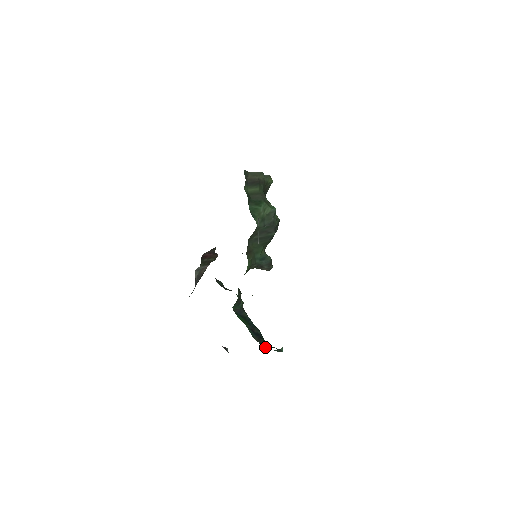
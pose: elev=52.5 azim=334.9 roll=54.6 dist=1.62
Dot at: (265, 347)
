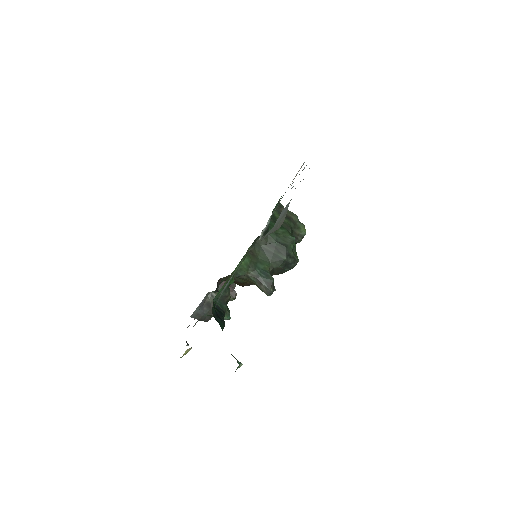
Dot at: (217, 321)
